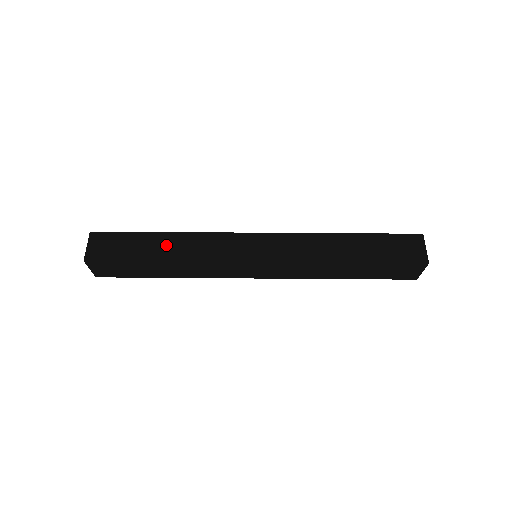
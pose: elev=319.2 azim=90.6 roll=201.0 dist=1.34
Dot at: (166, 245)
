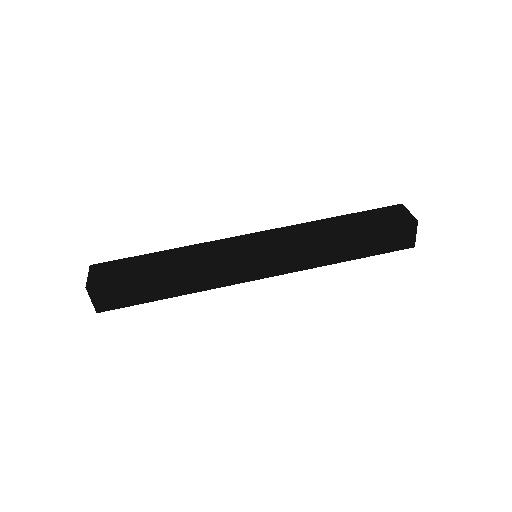
Dot at: (171, 283)
